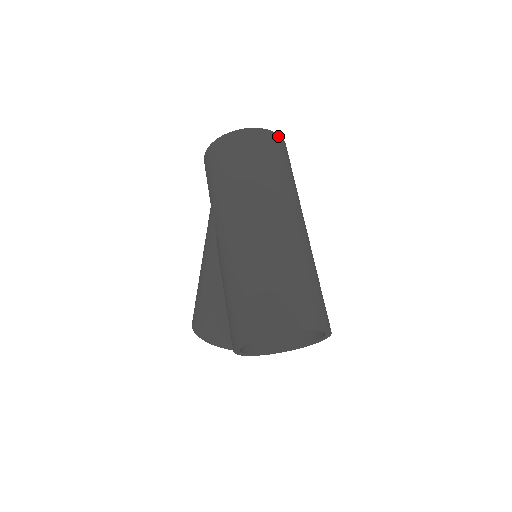
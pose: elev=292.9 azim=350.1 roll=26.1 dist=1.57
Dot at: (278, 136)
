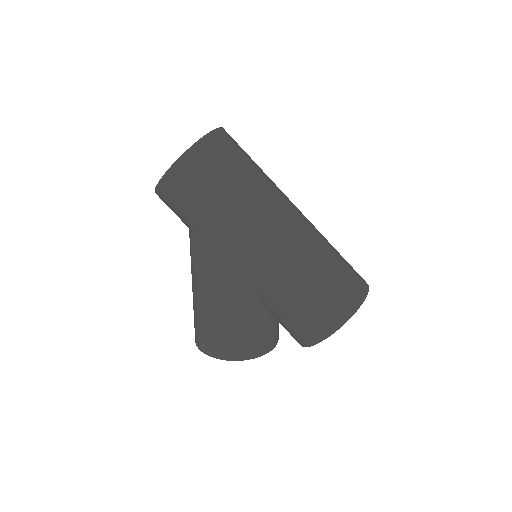
Dot at: occluded
